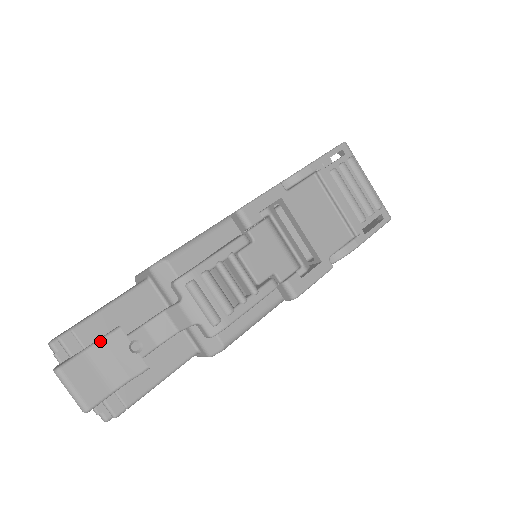
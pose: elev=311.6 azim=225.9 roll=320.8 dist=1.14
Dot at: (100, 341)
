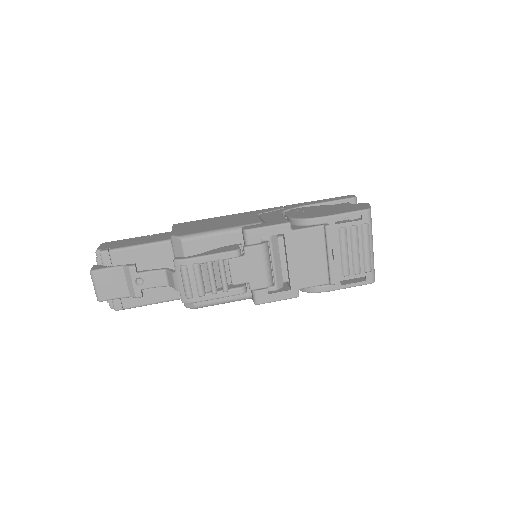
Dot at: (121, 267)
